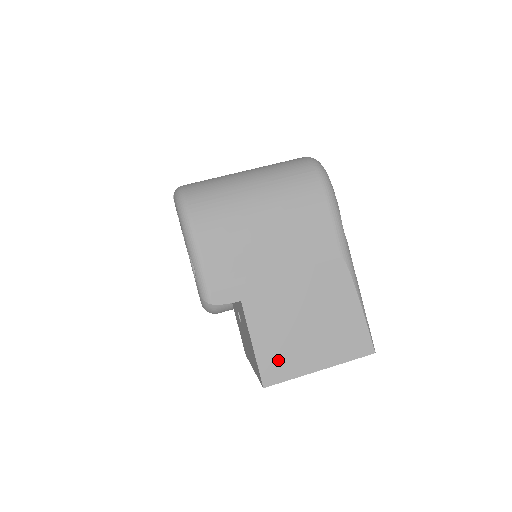
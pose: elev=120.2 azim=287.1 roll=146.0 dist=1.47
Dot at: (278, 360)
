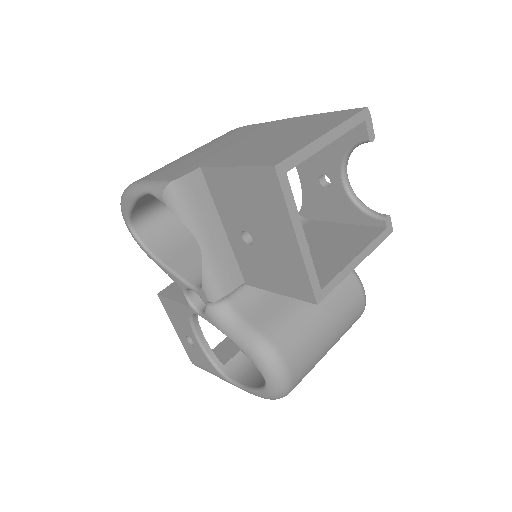
Dot at: (271, 155)
